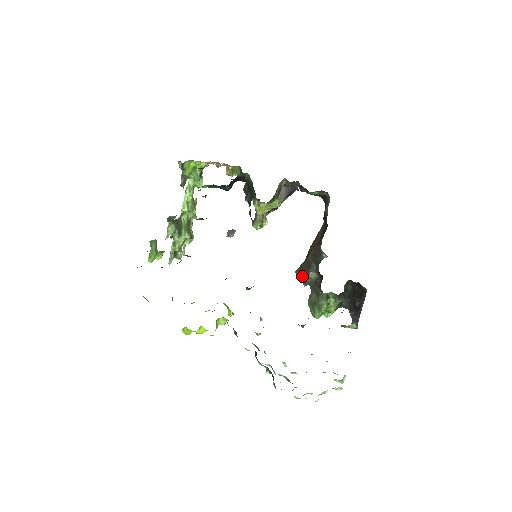
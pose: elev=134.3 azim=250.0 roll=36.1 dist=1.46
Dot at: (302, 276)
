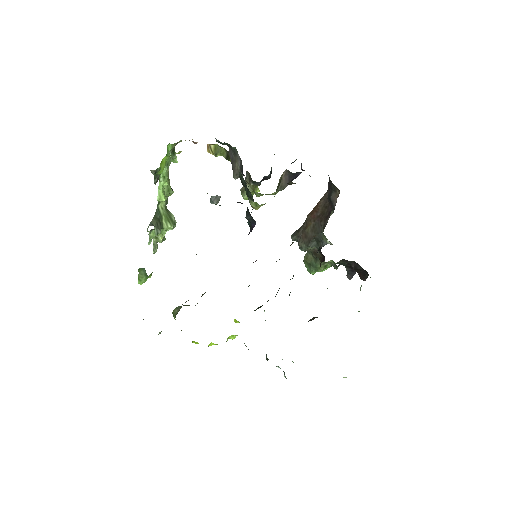
Dot at: occluded
